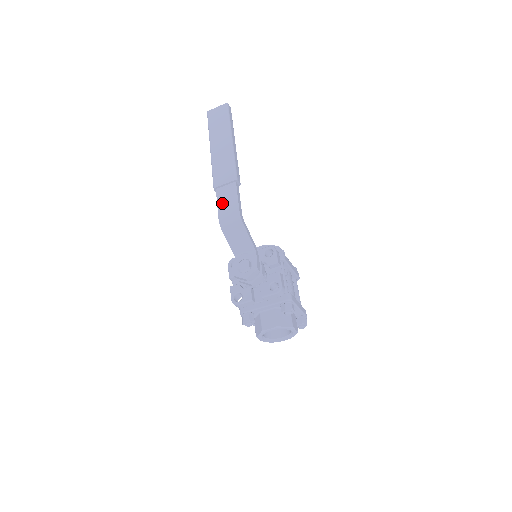
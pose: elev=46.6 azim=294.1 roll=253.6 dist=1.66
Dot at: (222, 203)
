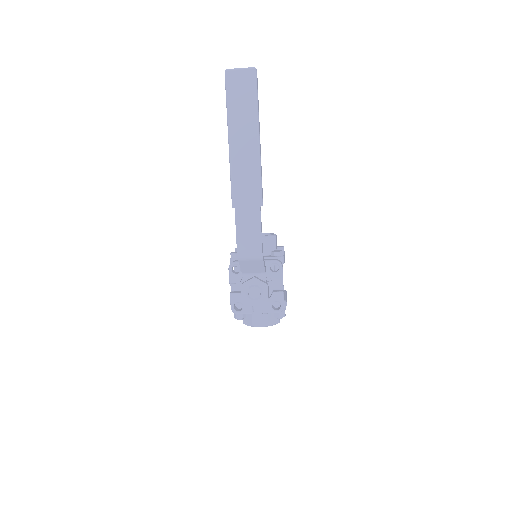
Dot at: (242, 231)
